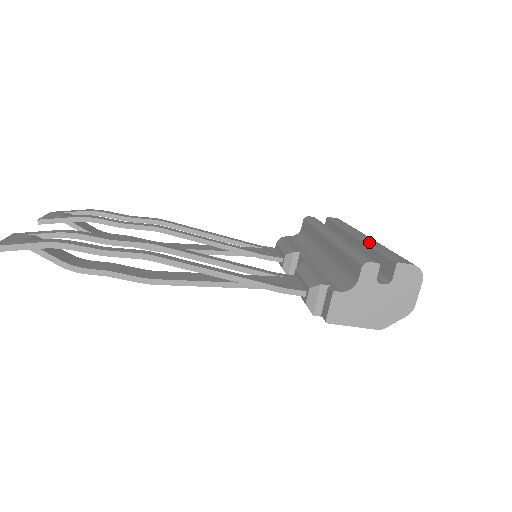
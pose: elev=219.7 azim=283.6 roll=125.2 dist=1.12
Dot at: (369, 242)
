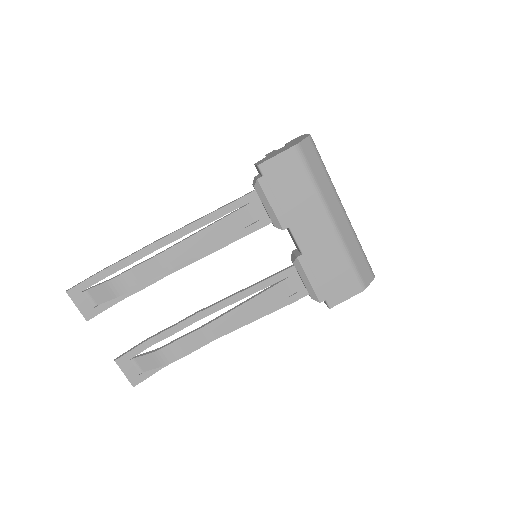
Dot at: occluded
